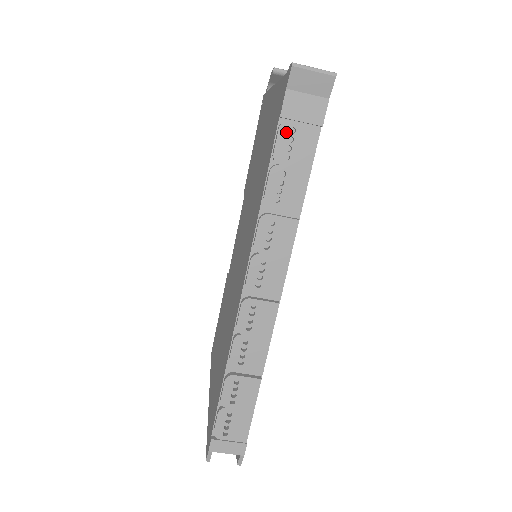
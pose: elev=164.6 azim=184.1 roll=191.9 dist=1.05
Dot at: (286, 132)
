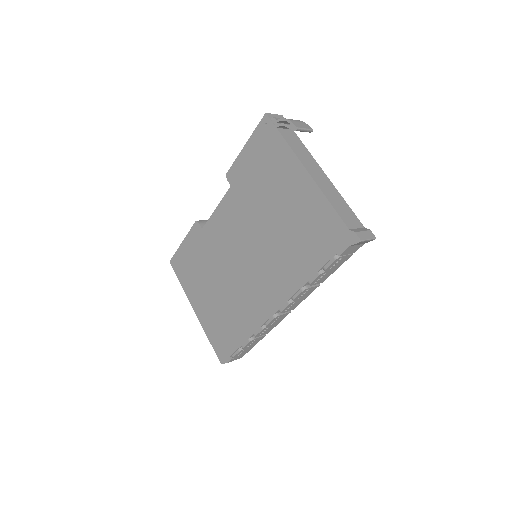
Dot at: (337, 260)
